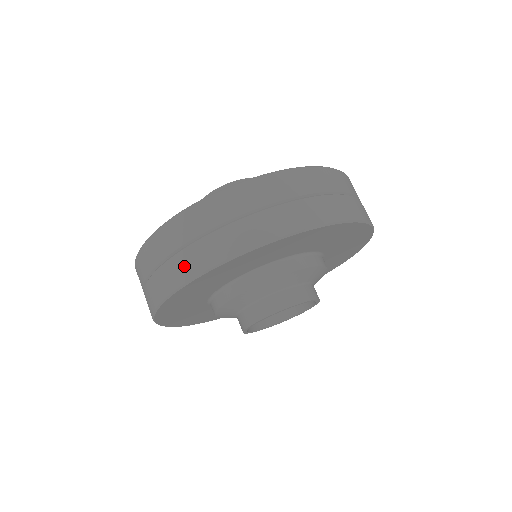
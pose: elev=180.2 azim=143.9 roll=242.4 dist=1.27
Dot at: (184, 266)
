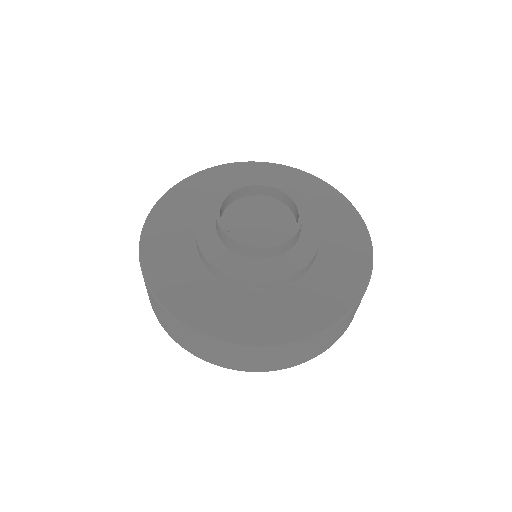
Dot at: (252, 367)
